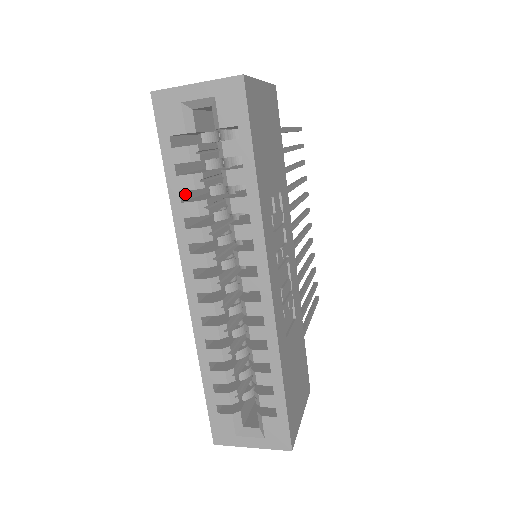
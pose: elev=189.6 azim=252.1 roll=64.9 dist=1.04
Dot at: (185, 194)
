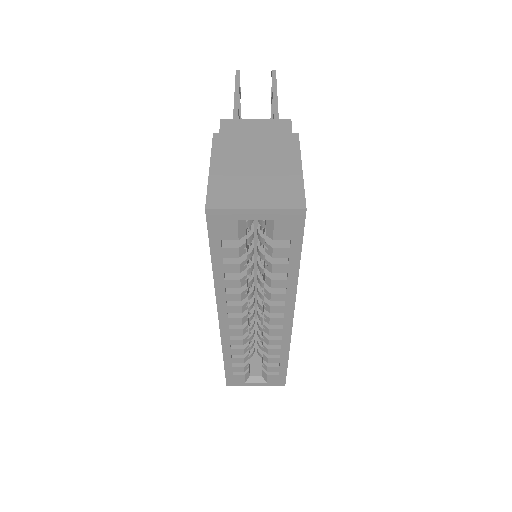
Dot at: occluded
